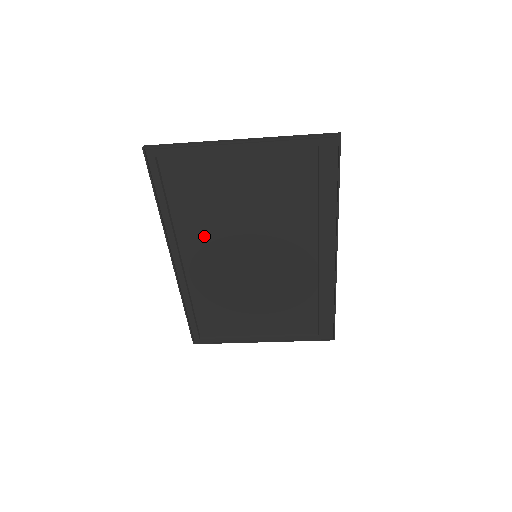
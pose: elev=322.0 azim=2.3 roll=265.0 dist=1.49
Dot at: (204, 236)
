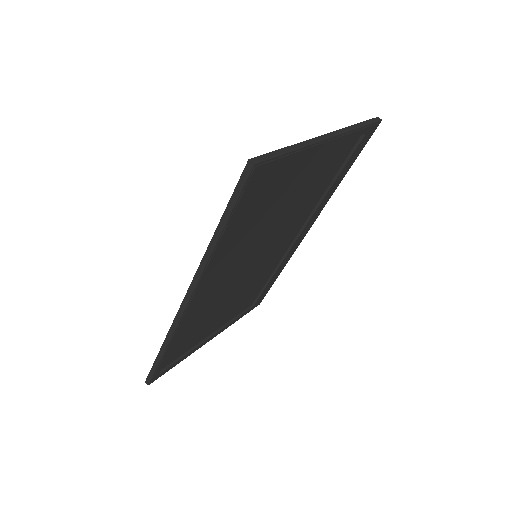
Dot at: (230, 255)
